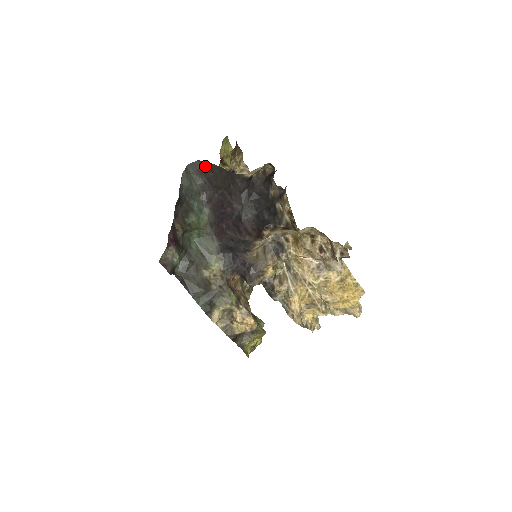
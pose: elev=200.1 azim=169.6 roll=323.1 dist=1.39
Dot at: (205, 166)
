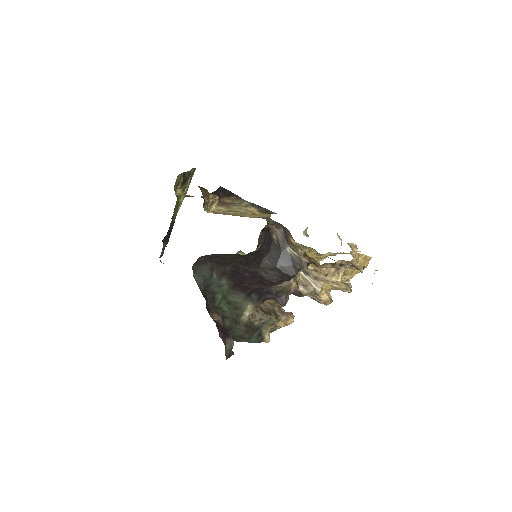
Dot at: (209, 257)
